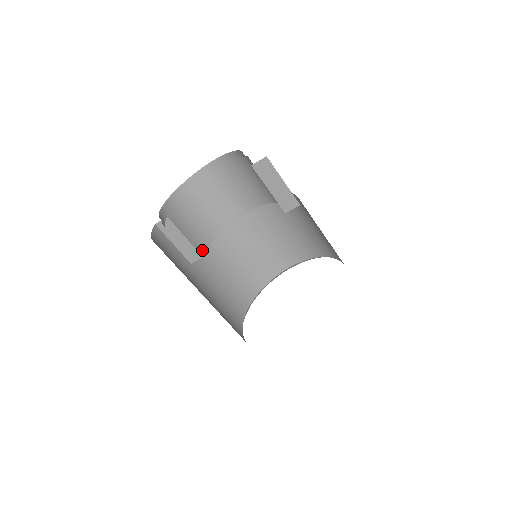
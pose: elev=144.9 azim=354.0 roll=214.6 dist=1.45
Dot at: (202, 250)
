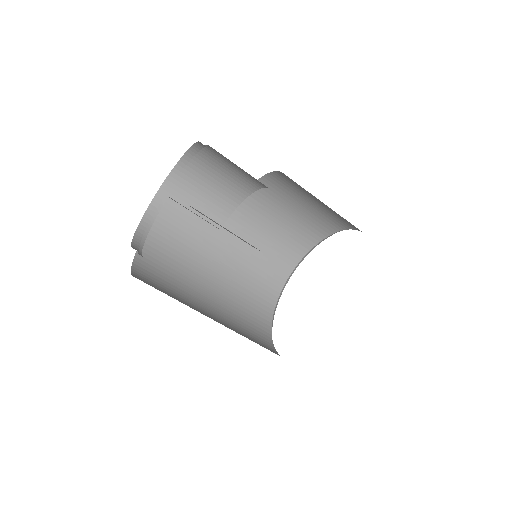
Dot at: (220, 221)
